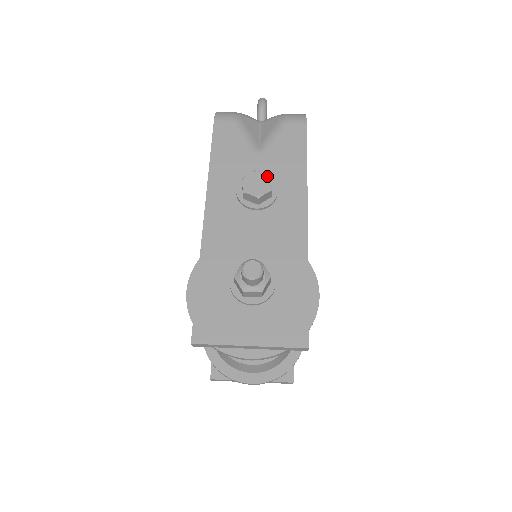
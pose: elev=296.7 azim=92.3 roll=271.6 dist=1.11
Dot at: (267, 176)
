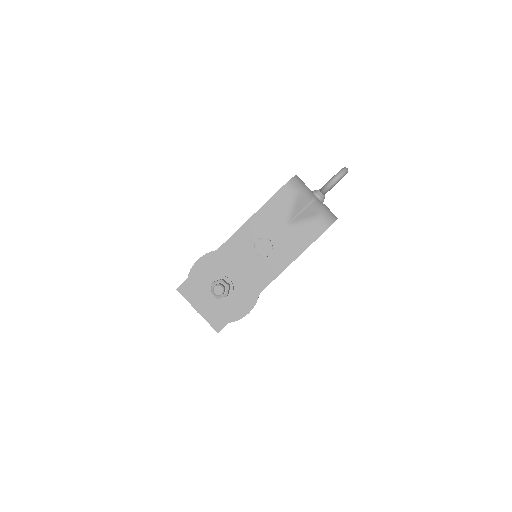
Dot at: (272, 248)
